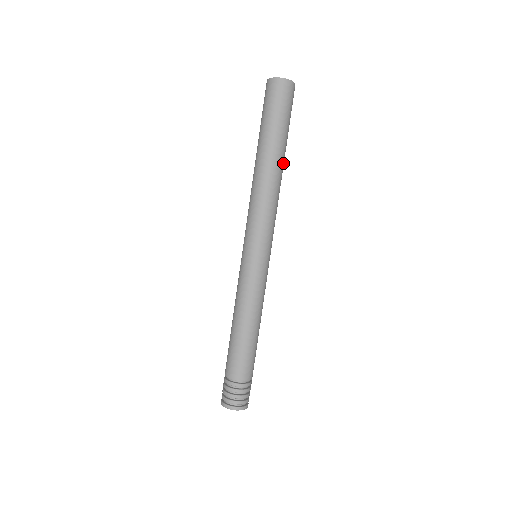
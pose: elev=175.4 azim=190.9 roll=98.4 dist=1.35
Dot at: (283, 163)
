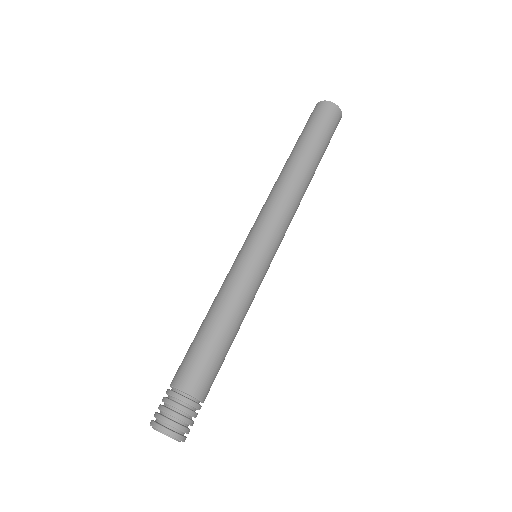
Dot at: (309, 168)
